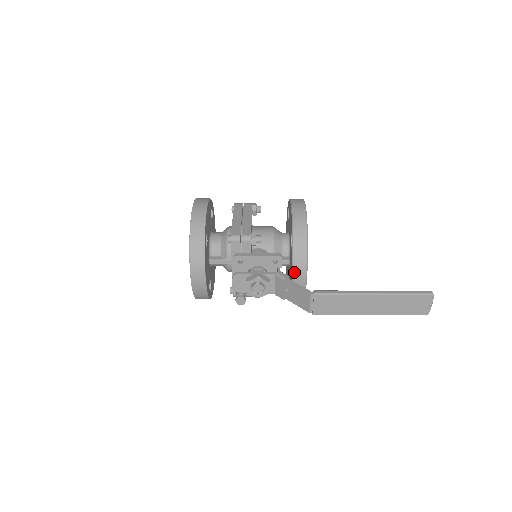
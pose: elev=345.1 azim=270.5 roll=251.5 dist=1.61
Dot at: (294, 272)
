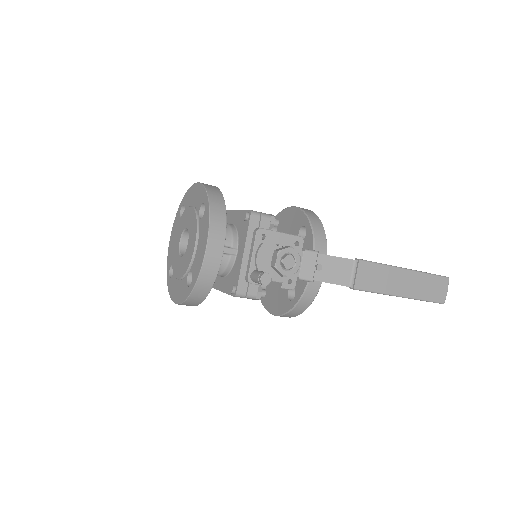
Dot at: occluded
